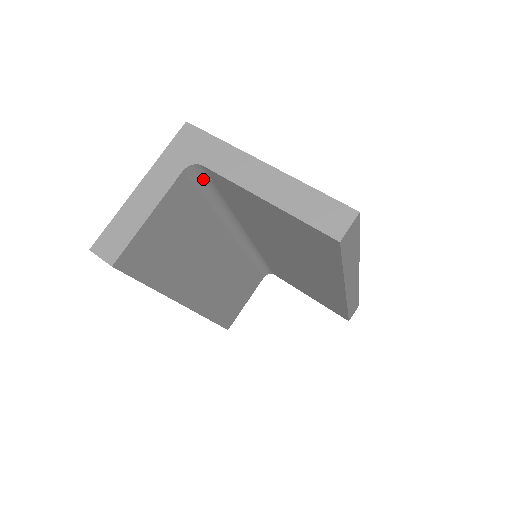
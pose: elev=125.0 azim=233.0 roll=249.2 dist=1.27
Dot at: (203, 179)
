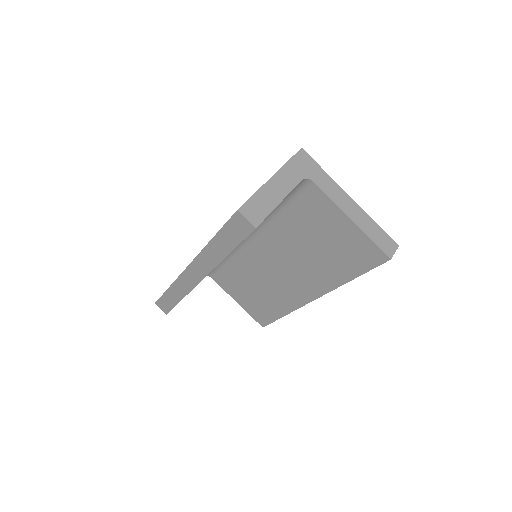
Dot at: (296, 190)
